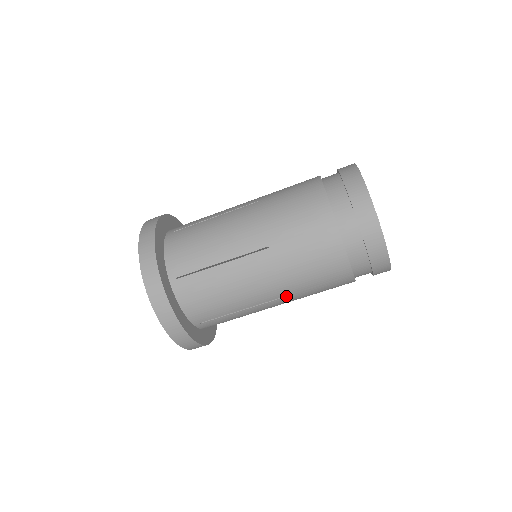
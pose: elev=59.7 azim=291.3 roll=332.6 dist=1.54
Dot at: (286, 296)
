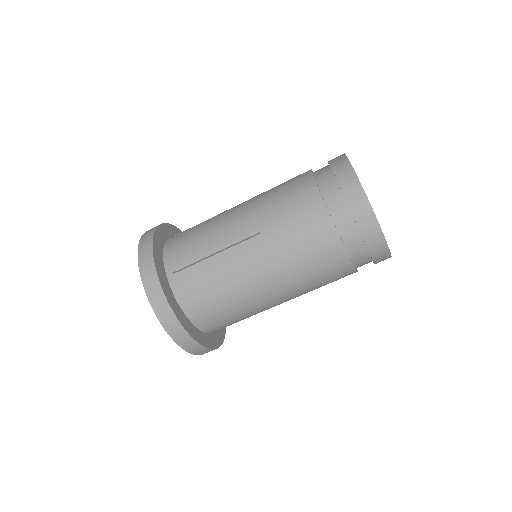
Dot at: occluded
